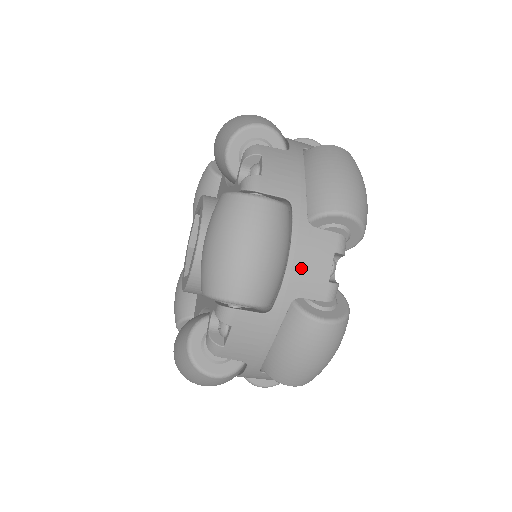
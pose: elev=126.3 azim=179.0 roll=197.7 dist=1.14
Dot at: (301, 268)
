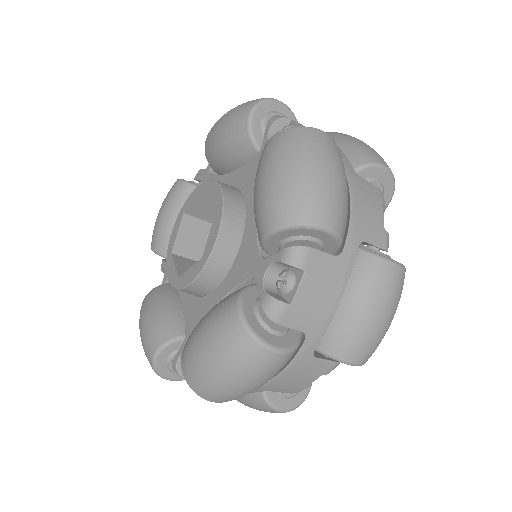
Dot at: (362, 210)
